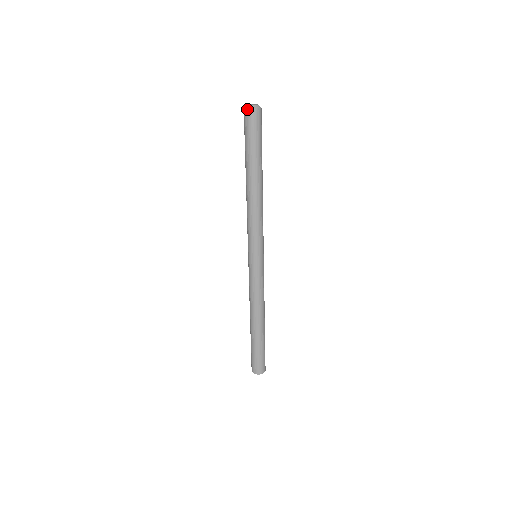
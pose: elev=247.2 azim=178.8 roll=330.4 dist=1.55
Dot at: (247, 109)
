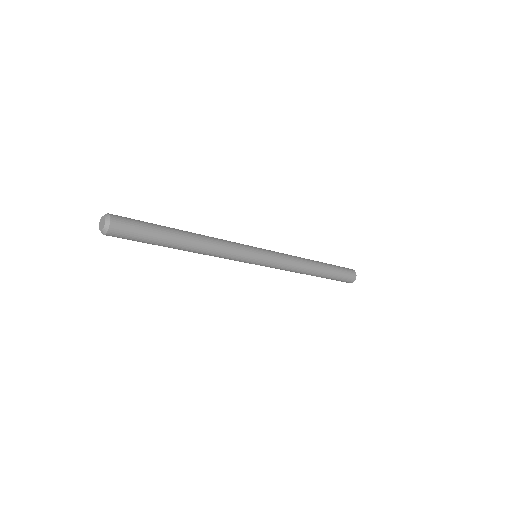
Dot at: occluded
